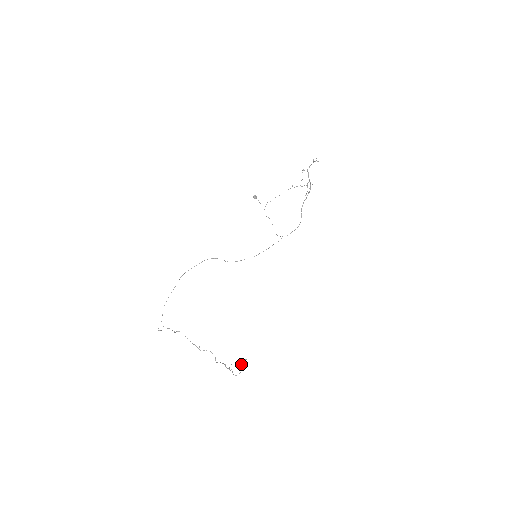
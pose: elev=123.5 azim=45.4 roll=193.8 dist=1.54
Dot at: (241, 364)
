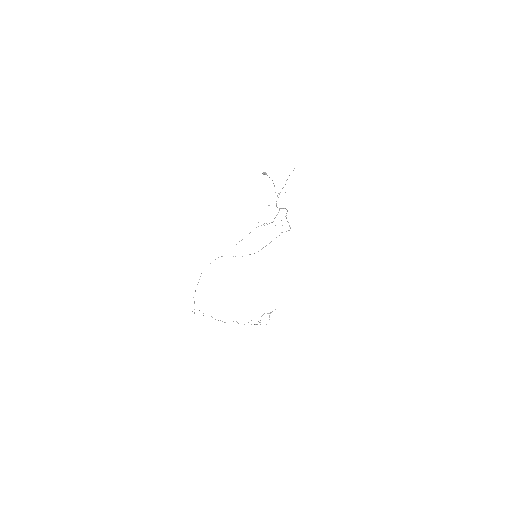
Dot at: (269, 316)
